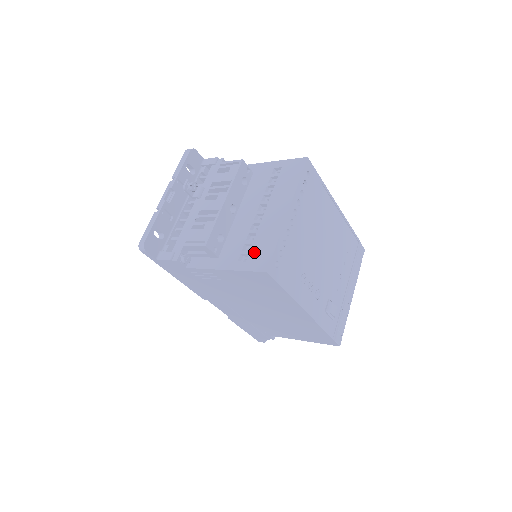
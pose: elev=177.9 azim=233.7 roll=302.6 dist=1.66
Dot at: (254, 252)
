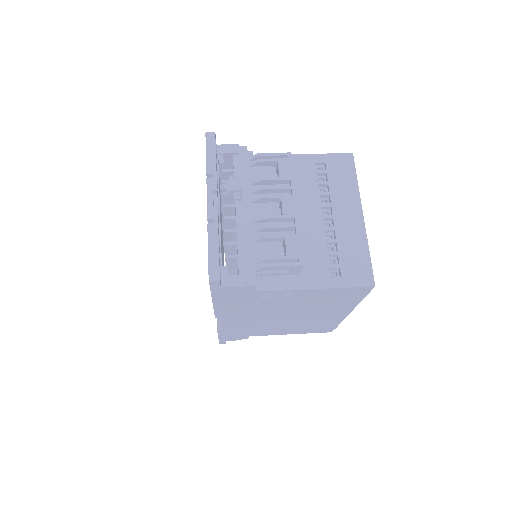
Dot at: (346, 265)
